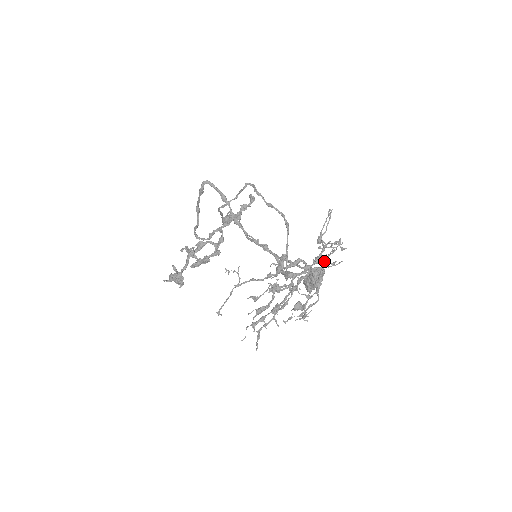
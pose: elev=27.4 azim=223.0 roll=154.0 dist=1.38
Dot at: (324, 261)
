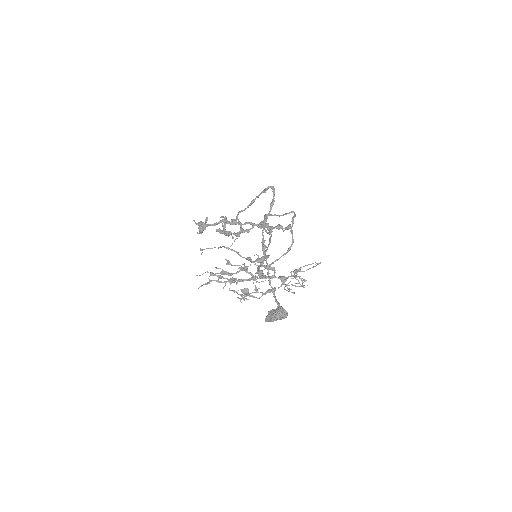
Dot at: occluded
